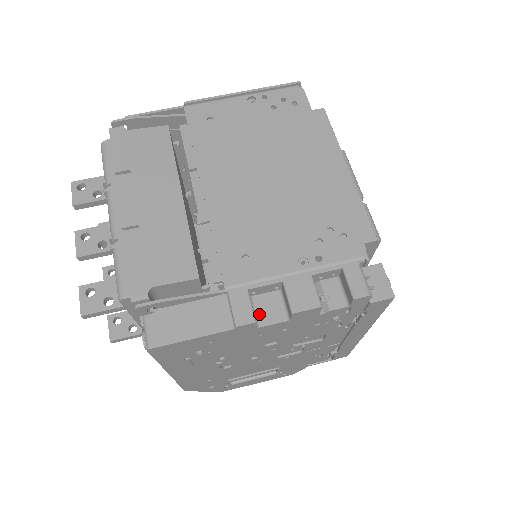
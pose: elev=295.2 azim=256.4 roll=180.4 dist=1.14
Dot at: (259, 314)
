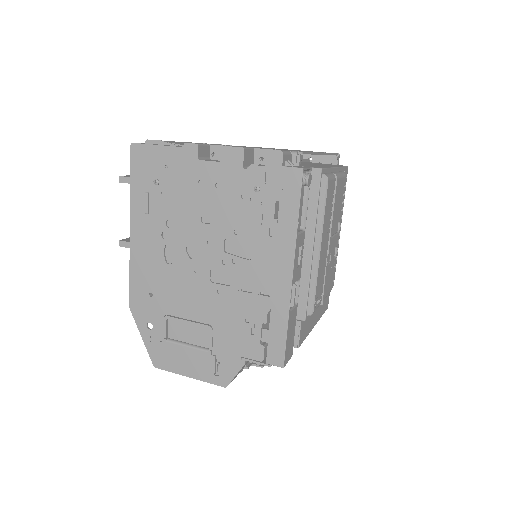
Dot at: (206, 160)
